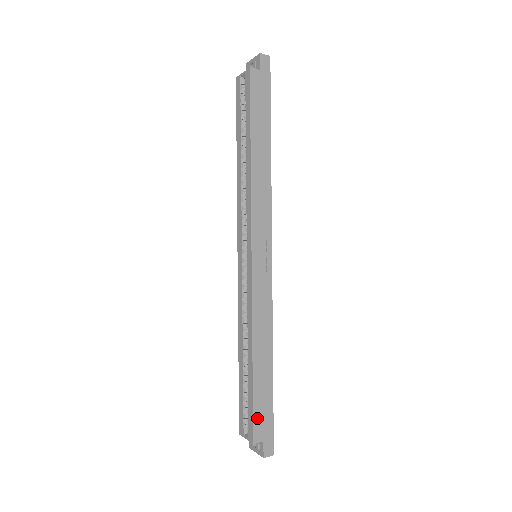
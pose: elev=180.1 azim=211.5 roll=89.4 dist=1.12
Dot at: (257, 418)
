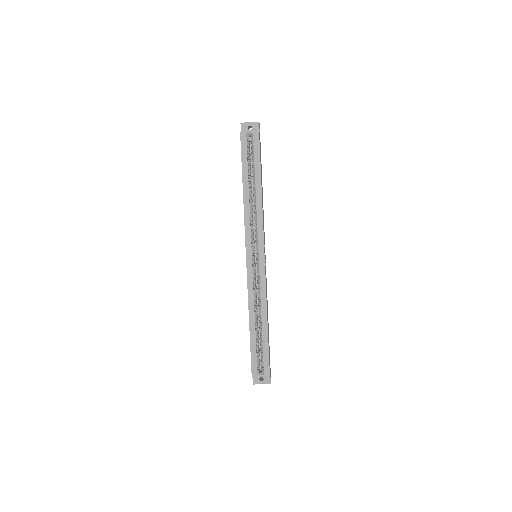
Dot at: (269, 360)
